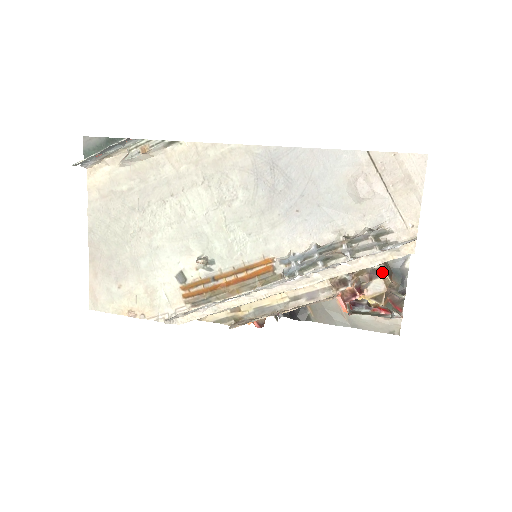
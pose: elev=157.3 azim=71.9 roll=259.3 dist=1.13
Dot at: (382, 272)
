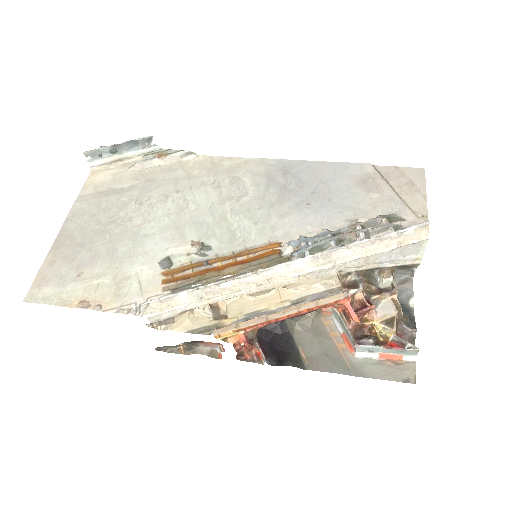
Dot at: (391, 290)
